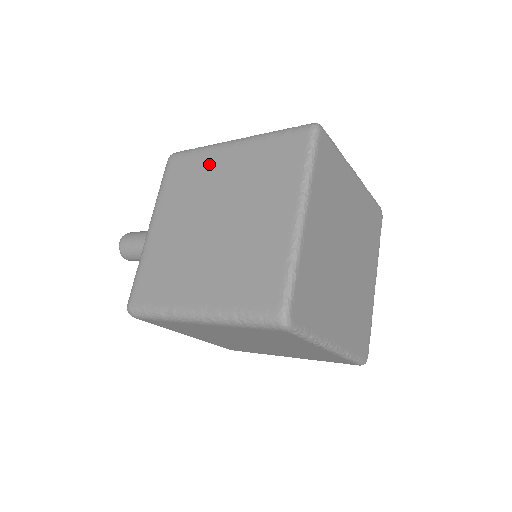
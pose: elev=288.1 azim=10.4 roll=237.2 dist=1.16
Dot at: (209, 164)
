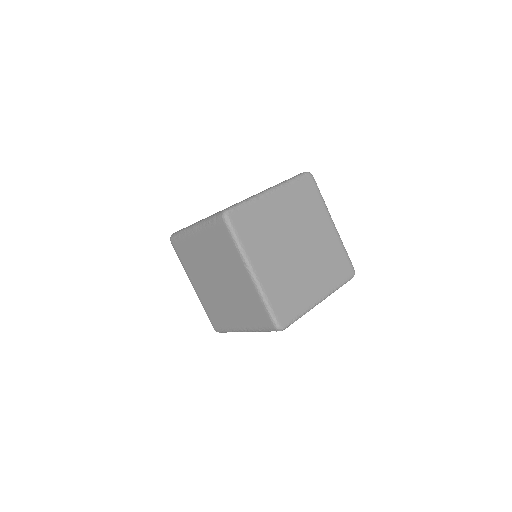
Dot at: (192, 246)
